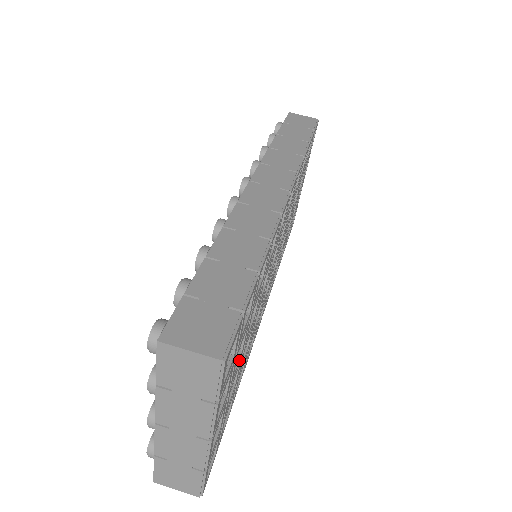
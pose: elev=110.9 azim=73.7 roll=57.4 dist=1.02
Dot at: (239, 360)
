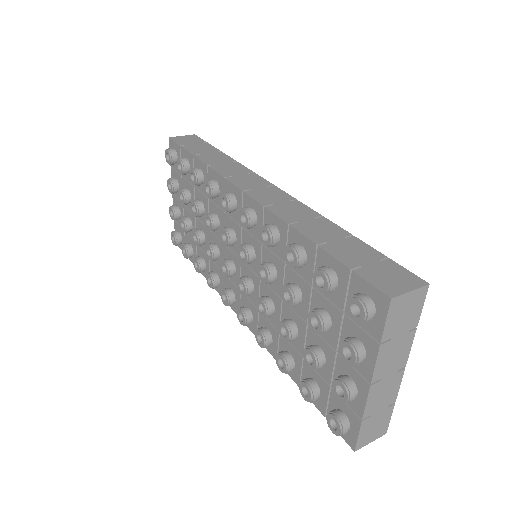
Dot at: occluded
